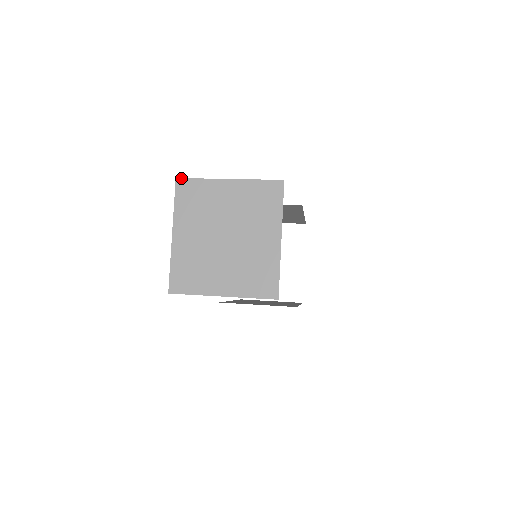
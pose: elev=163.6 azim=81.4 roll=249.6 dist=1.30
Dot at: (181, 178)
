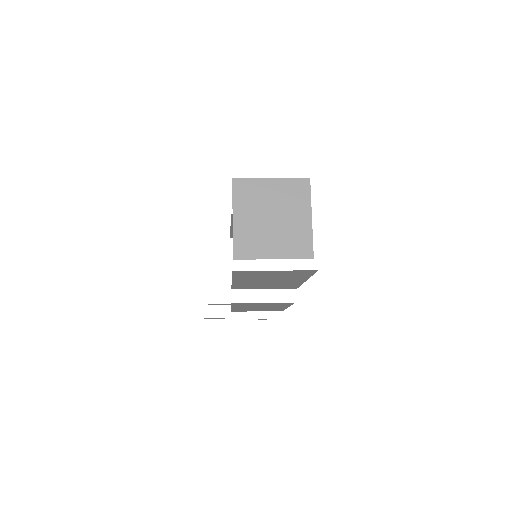
Dot at: (236, 178)
